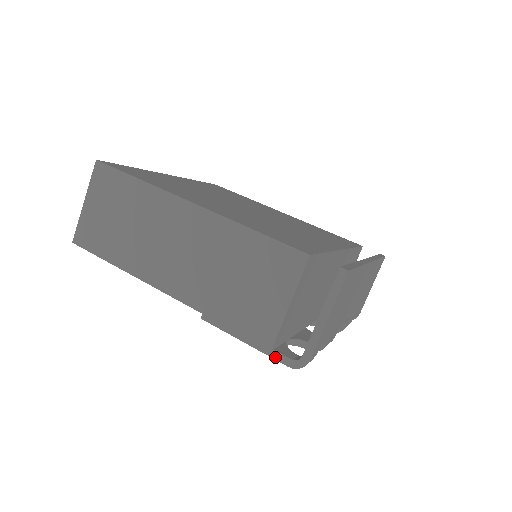
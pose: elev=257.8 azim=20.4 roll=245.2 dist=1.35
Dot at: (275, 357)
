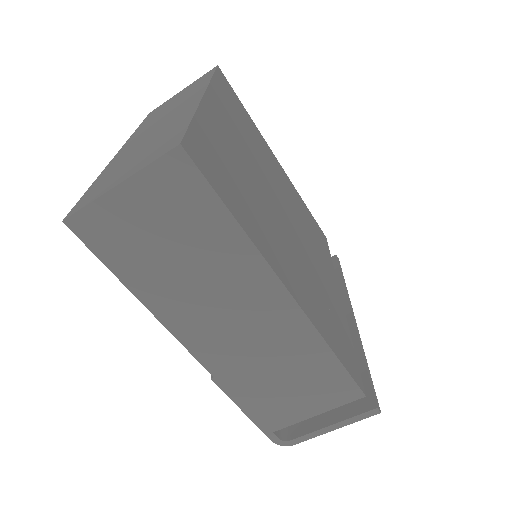
Dot at: (266, 432)
